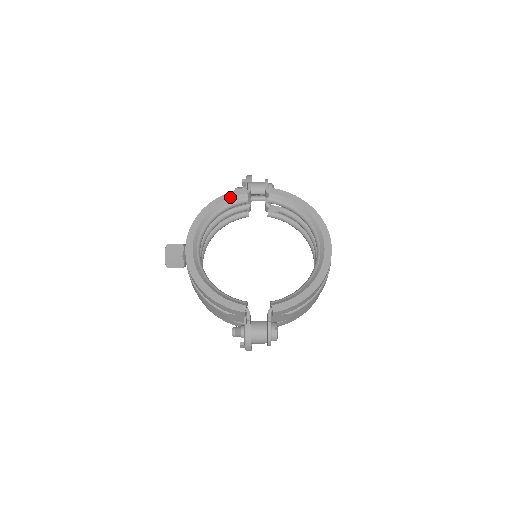
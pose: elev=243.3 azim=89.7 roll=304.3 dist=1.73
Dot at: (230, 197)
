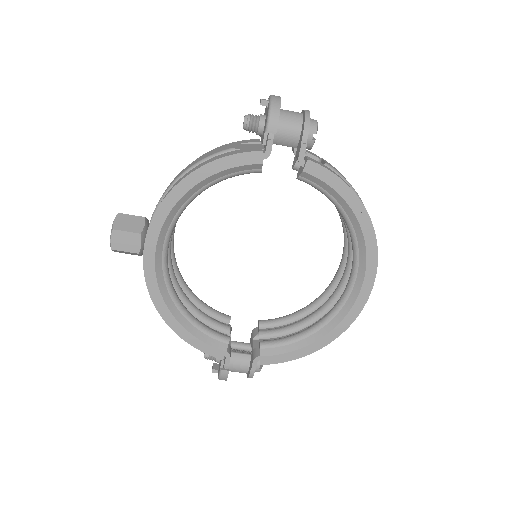
Dot at: (229, 167)
